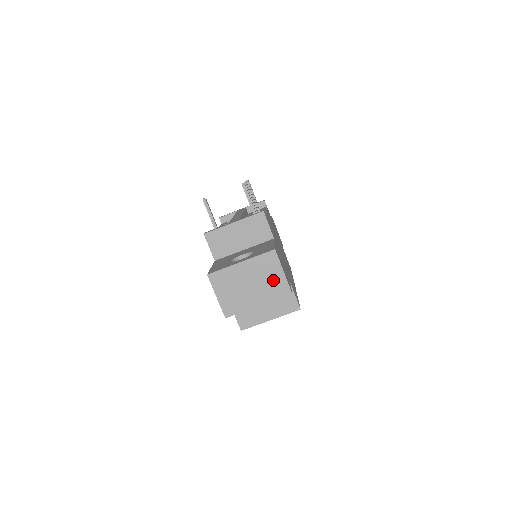
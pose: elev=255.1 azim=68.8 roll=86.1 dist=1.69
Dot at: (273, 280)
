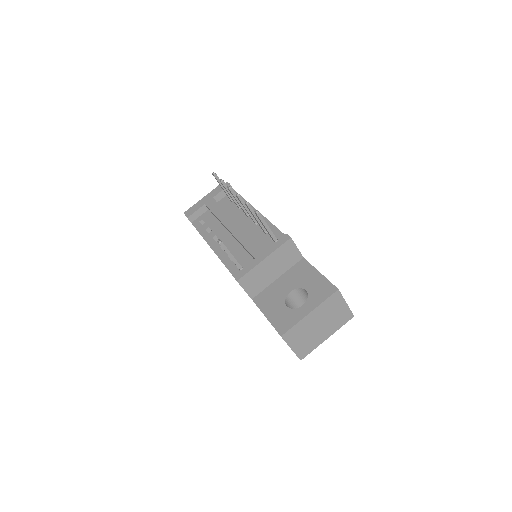
Dot at: (338, 314)
